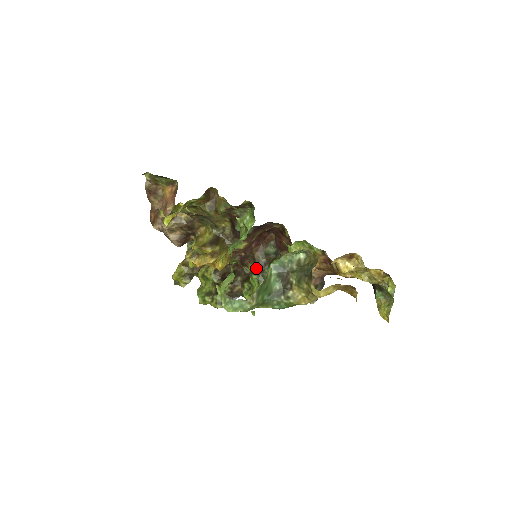
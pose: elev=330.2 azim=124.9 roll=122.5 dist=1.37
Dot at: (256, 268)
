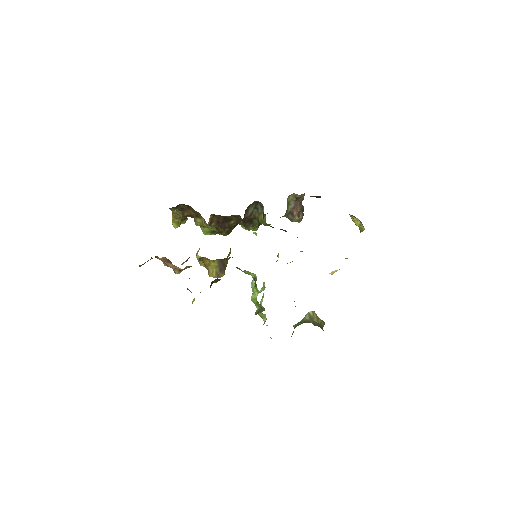
Dot at: (246, 223)
